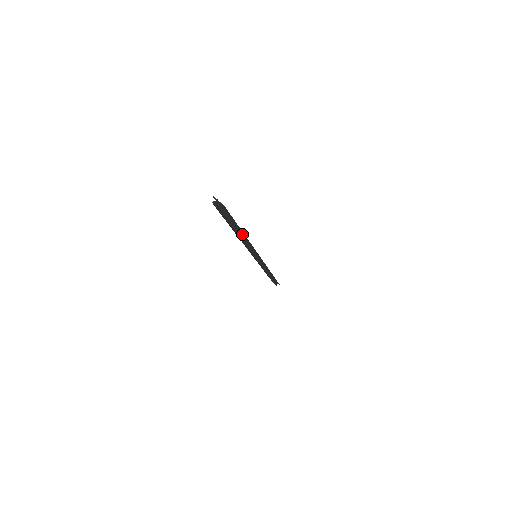
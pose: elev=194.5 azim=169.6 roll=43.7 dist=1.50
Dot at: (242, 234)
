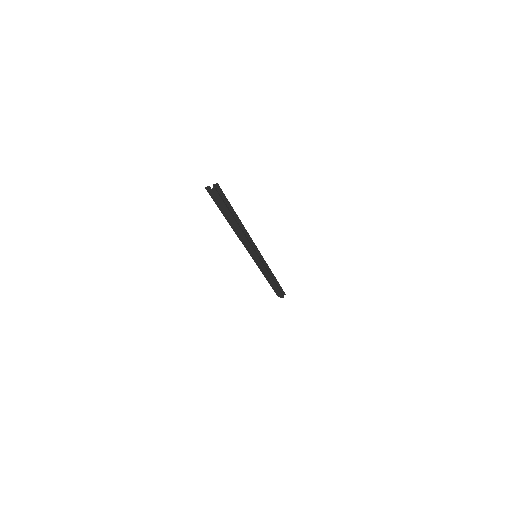
Dot at: (238, 224)
